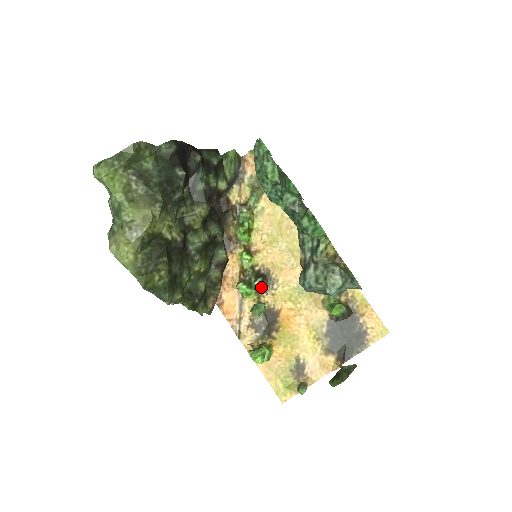
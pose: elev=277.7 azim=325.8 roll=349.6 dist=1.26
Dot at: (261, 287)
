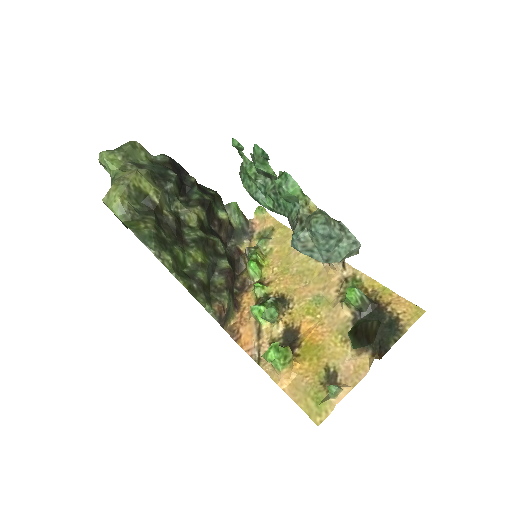
Dot at: (276, 308)
